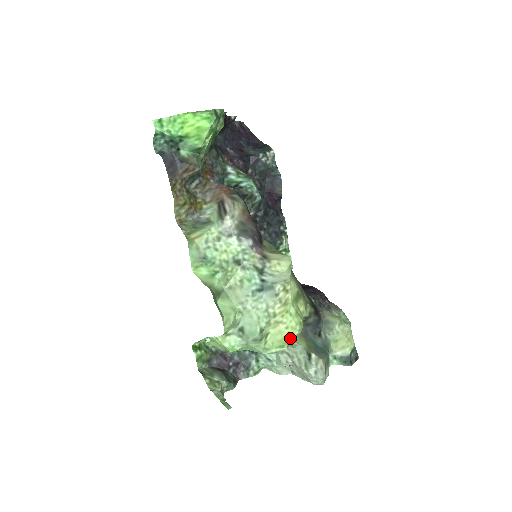
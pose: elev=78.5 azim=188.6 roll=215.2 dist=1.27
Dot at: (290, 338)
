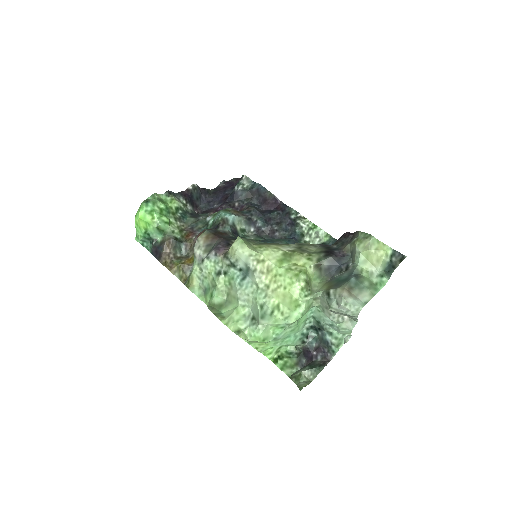
Dot at: (296, 294)
